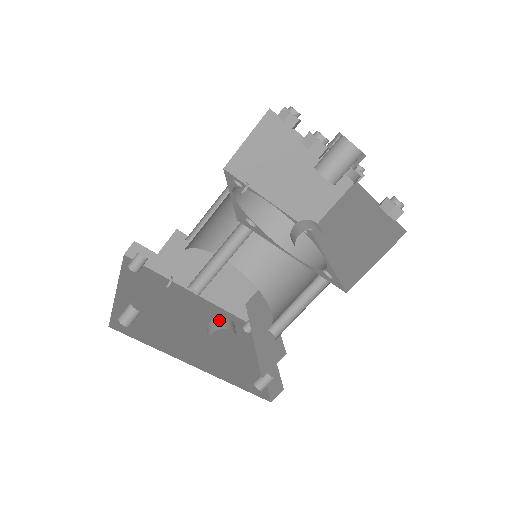
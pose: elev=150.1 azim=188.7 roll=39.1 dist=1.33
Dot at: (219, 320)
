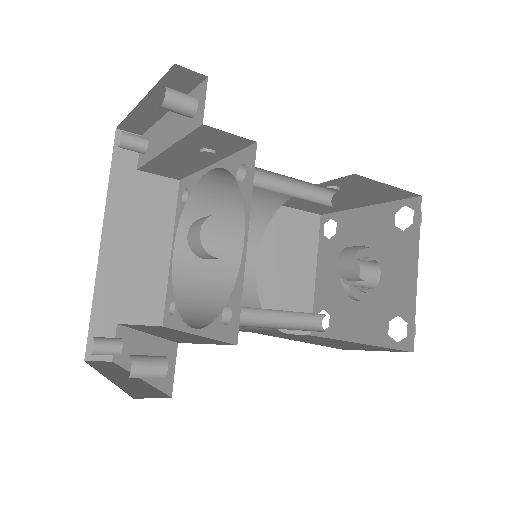
Dot at: occluded
